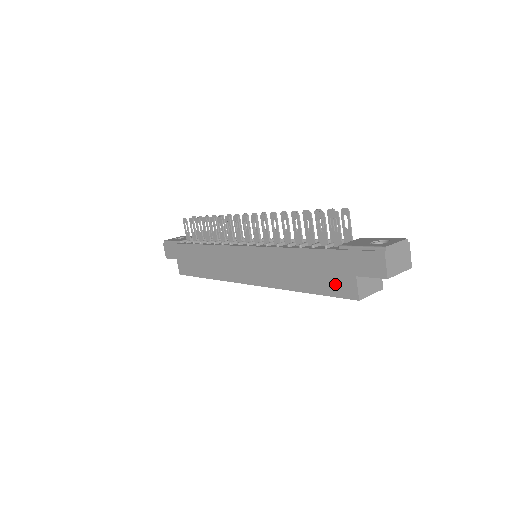
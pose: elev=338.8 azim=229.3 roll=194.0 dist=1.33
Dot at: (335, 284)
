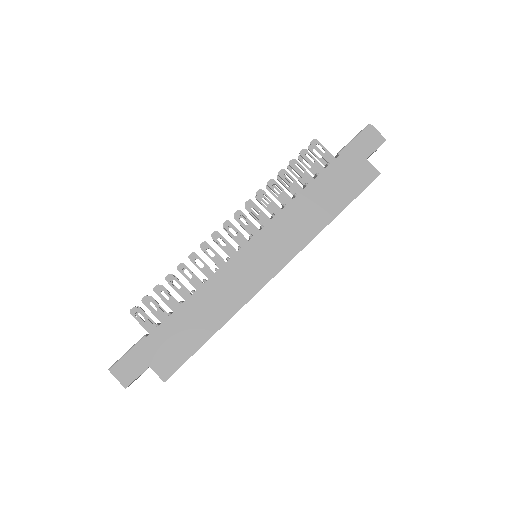
Dot at: (356, 181)
